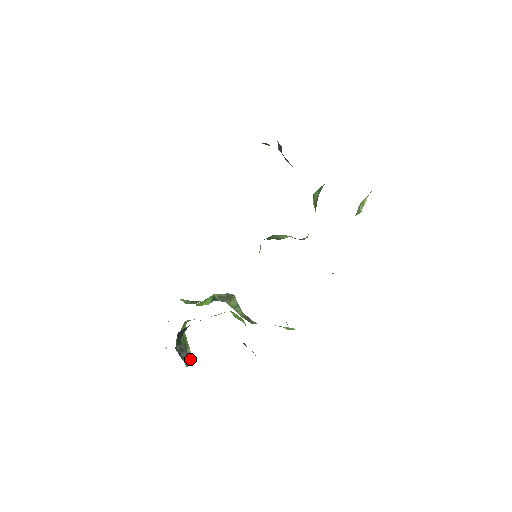
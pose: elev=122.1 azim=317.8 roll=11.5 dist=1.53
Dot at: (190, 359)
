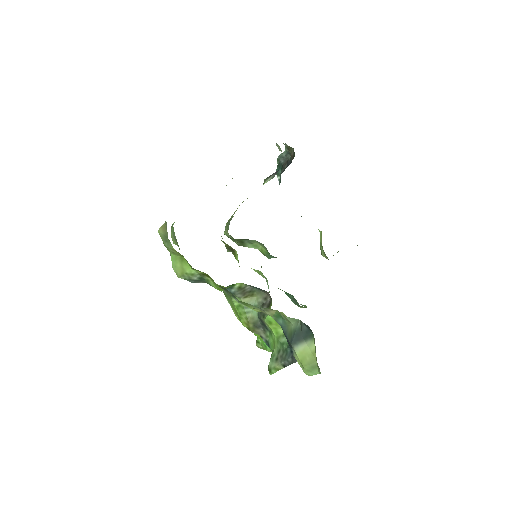
Dot at: occluded
